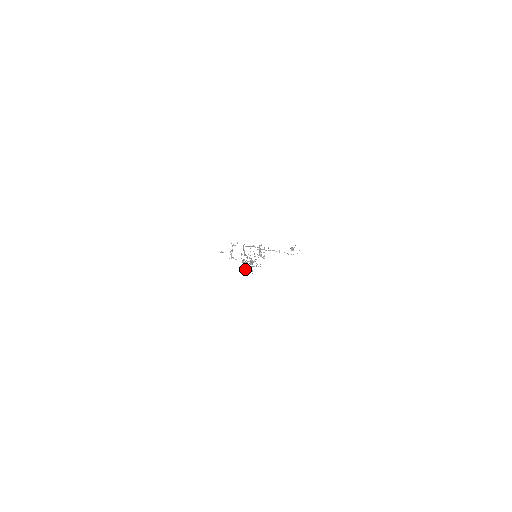
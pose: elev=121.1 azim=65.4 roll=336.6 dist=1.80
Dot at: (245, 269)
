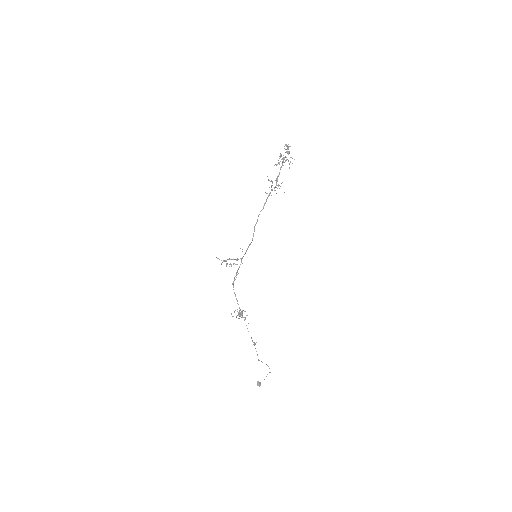
Dot at: (281, 154)
